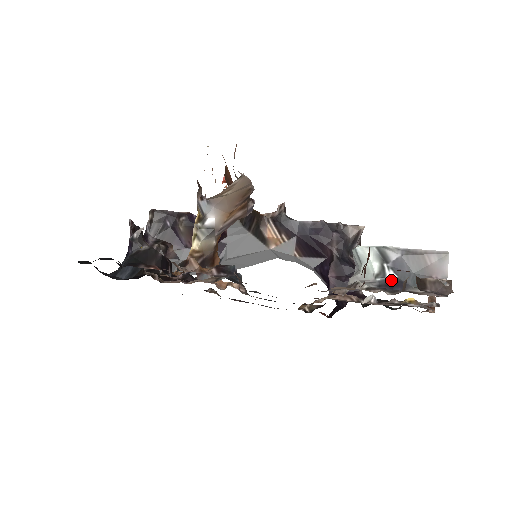
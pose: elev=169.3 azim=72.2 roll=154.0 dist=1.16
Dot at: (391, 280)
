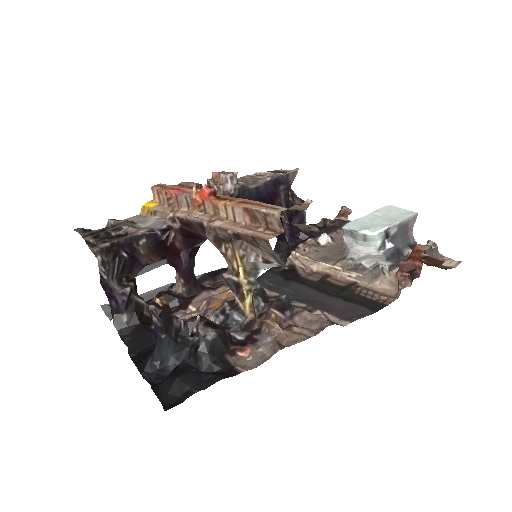
Dot at: (392, 250)
